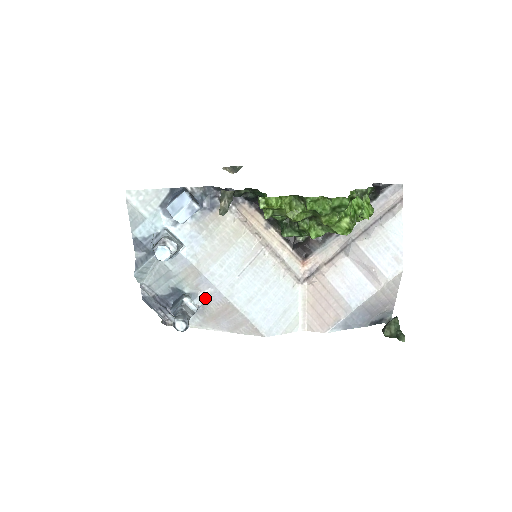
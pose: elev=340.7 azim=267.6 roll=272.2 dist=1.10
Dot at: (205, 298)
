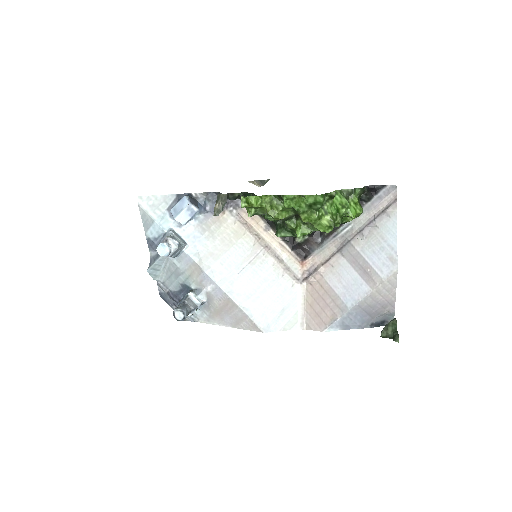
Dot at: (209, 294)
